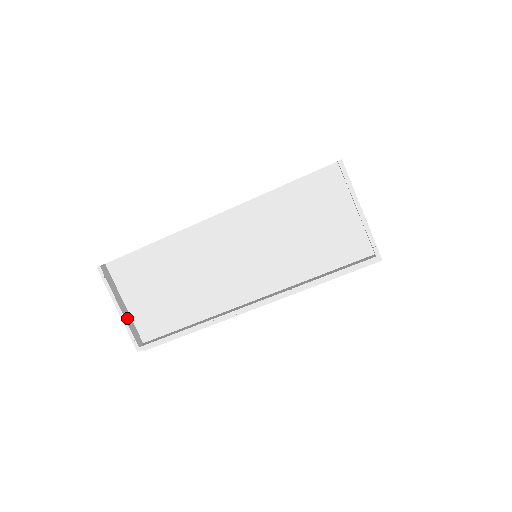
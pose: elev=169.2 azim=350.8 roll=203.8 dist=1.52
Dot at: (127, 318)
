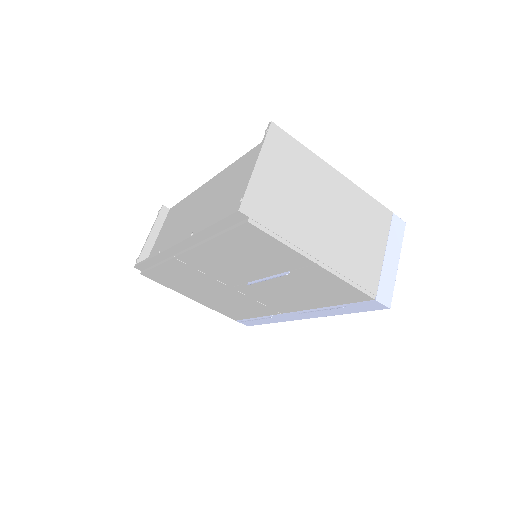
Dot at: (149, 244)
